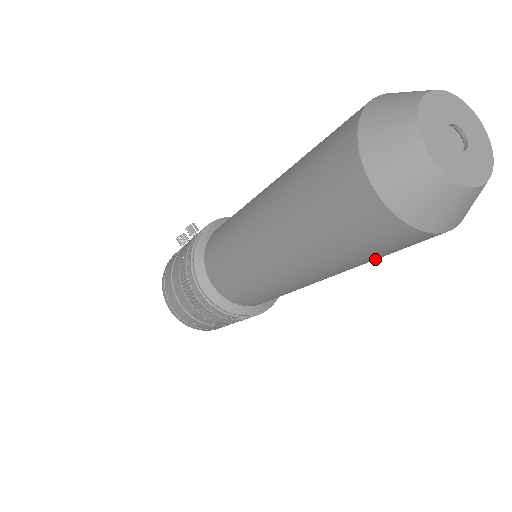
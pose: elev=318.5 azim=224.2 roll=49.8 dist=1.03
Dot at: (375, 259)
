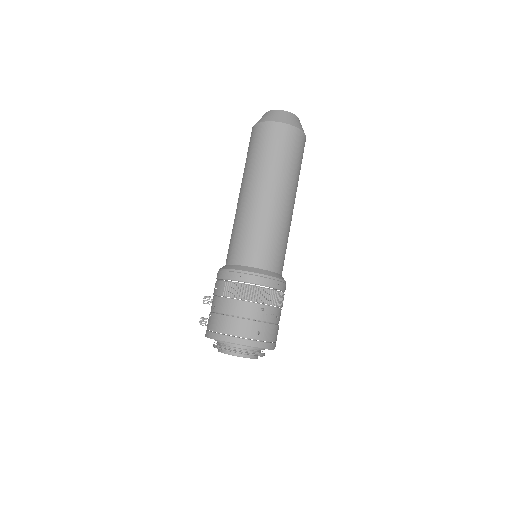
Dot at: (299, 169)
